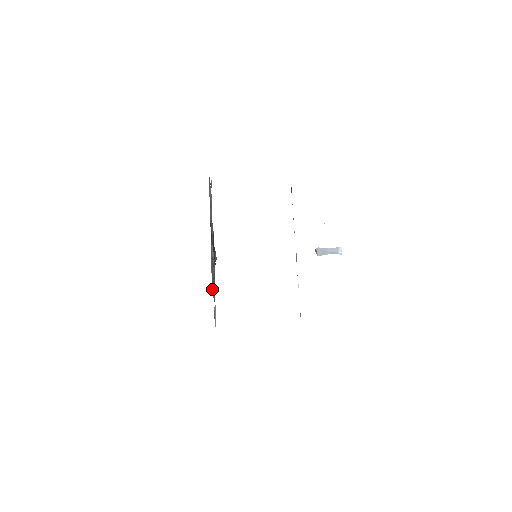
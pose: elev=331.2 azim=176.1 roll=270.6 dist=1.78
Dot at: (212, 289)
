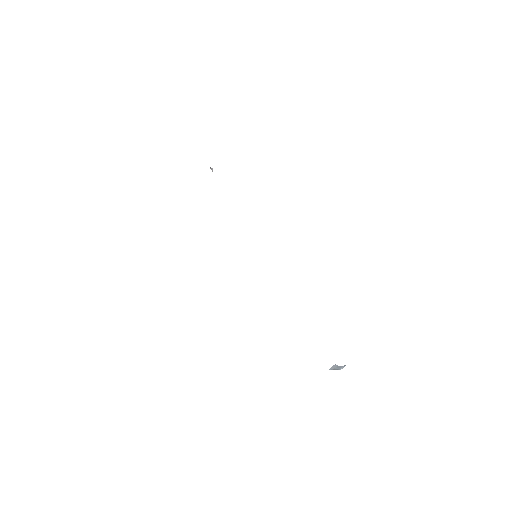
Dot at: occluded
